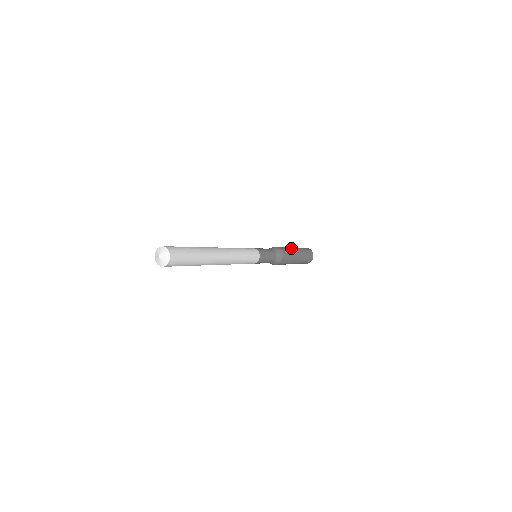
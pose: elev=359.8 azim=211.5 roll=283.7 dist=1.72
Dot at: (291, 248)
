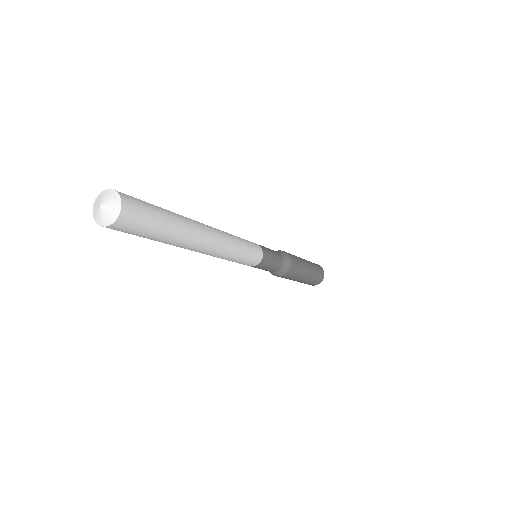
Dot at: (303, 260)
